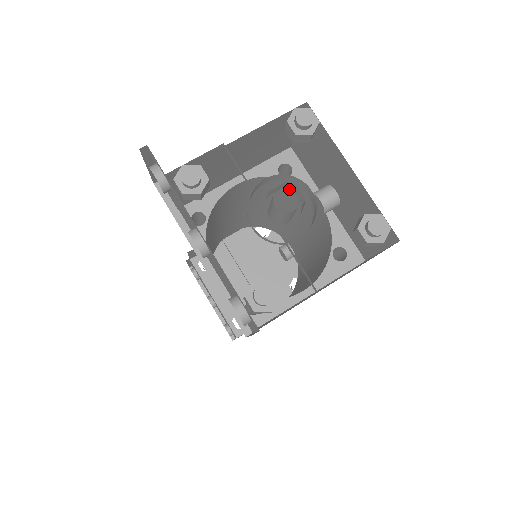
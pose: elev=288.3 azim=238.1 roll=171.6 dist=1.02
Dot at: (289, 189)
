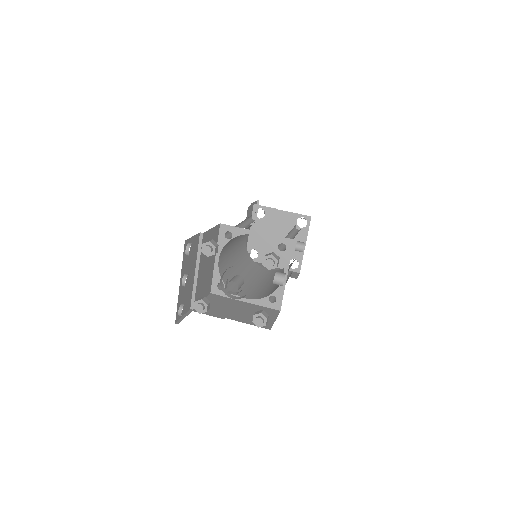
Dot at: occluded
